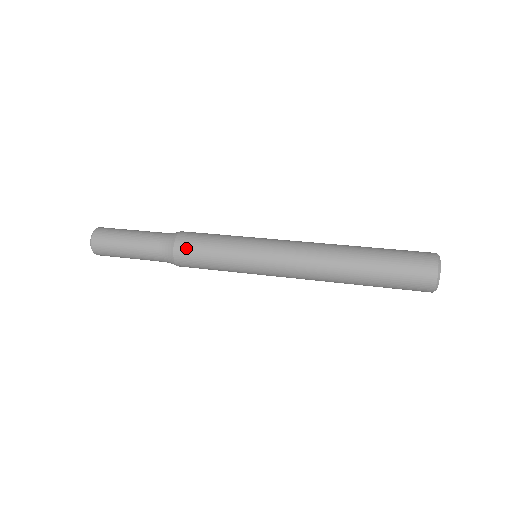
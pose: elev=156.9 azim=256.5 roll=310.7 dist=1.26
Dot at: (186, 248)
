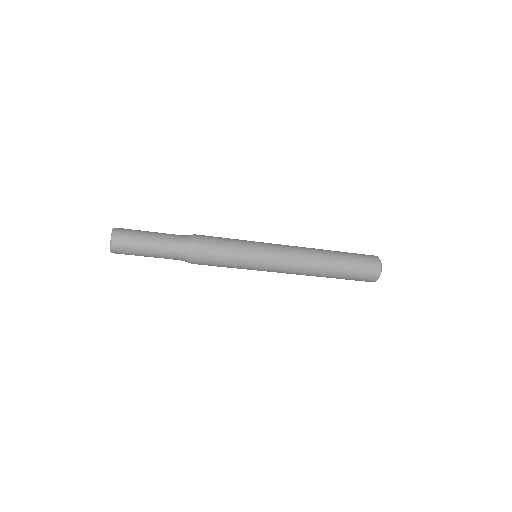
Dot at: (206, 242)
